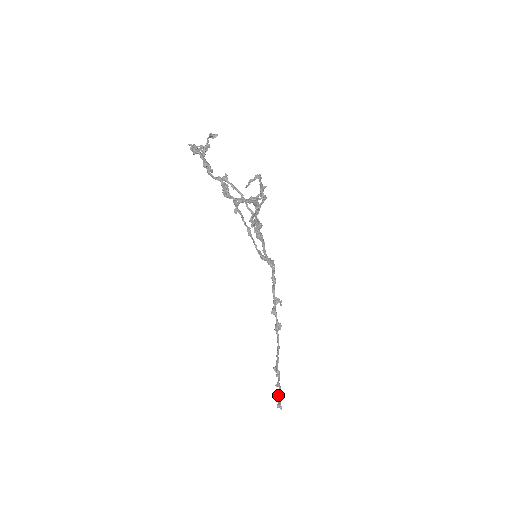
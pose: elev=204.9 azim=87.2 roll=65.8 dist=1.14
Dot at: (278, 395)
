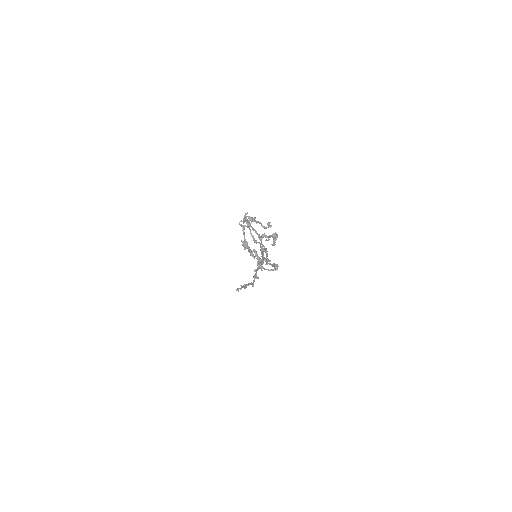
Dot at: (240, 289)
